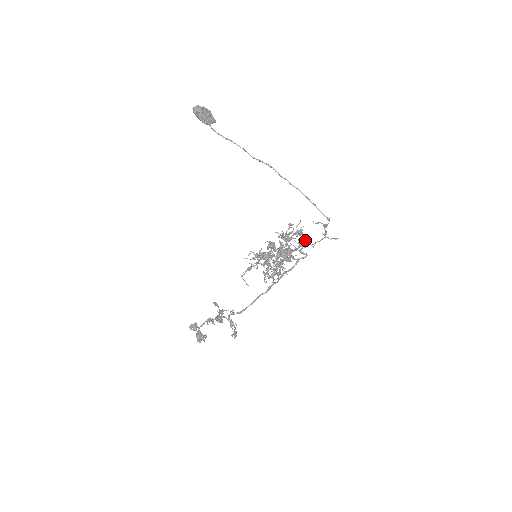
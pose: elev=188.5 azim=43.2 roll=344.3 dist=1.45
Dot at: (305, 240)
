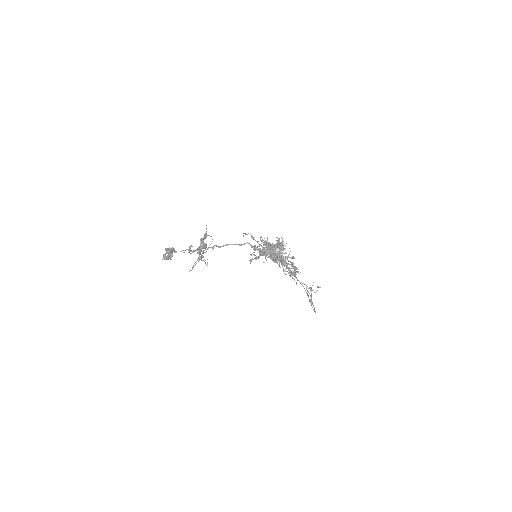
Dot at: occluded
